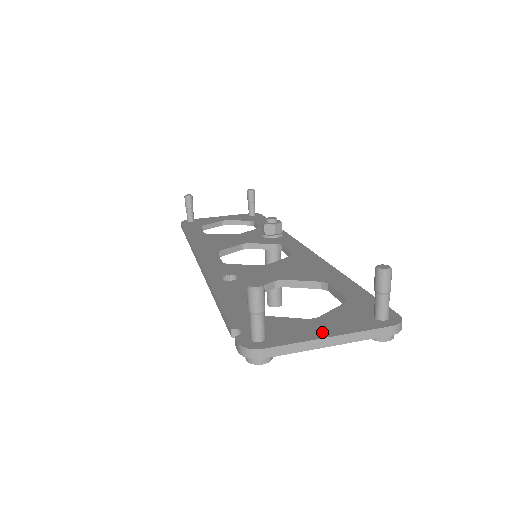
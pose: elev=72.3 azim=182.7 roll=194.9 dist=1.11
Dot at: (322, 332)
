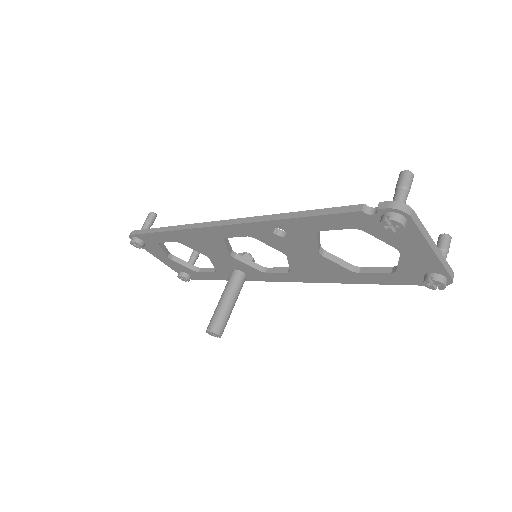
Dot at: occluded
